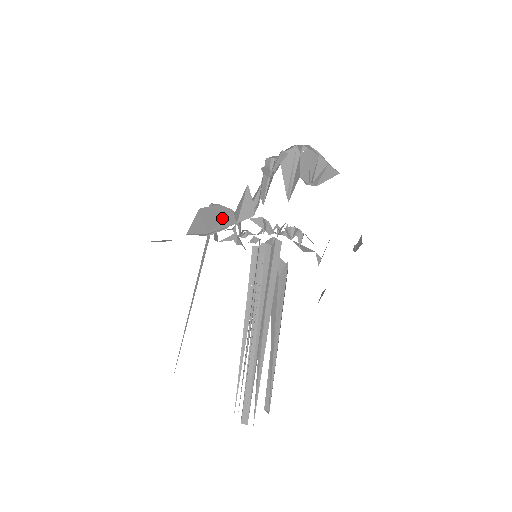
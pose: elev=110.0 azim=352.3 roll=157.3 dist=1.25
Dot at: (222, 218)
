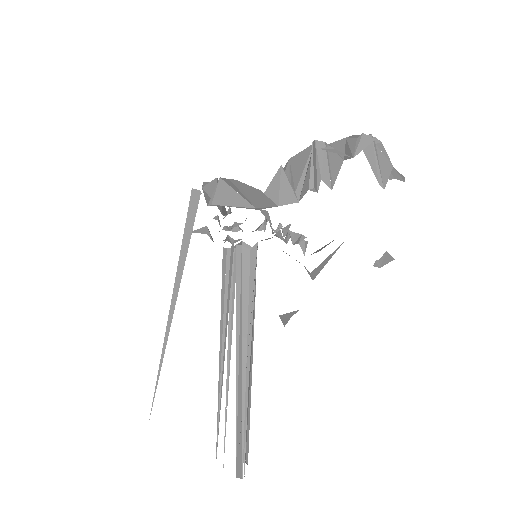
Dot at: (257, 196)
